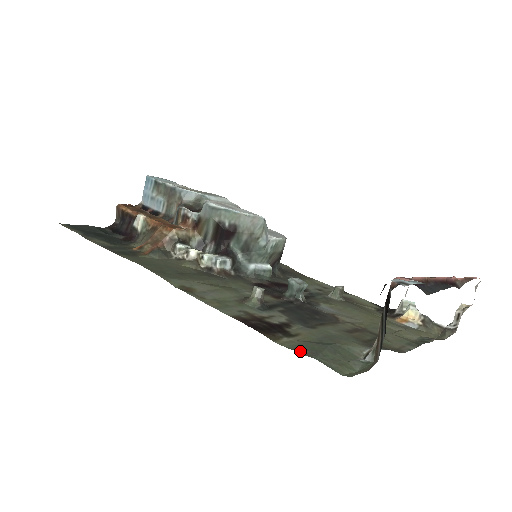
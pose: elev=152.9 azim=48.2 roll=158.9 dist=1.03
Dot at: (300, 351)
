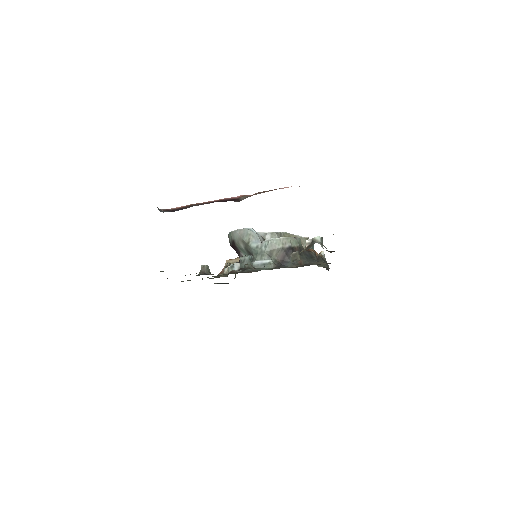
Dot at: occluded
